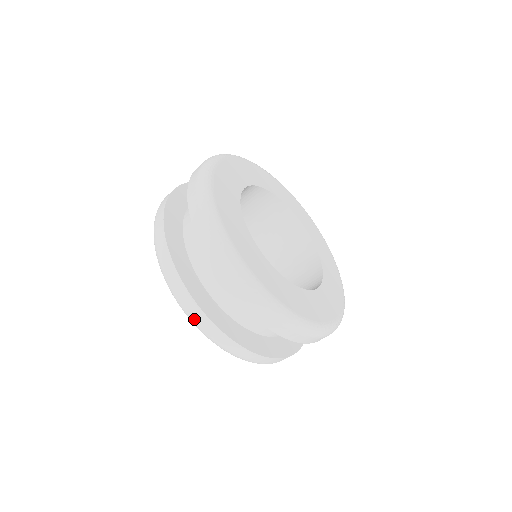
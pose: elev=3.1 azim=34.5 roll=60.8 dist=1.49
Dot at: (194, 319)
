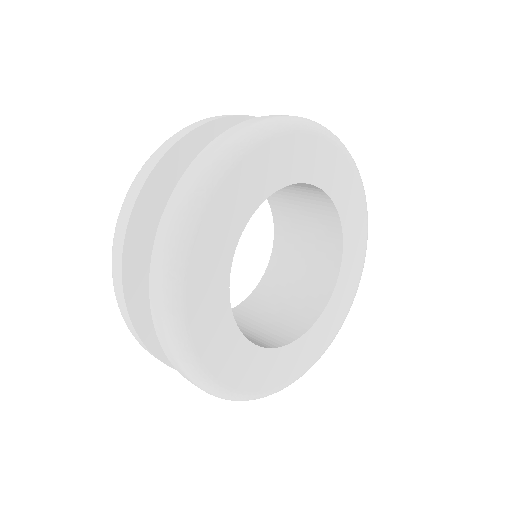
Dot at: occluded
